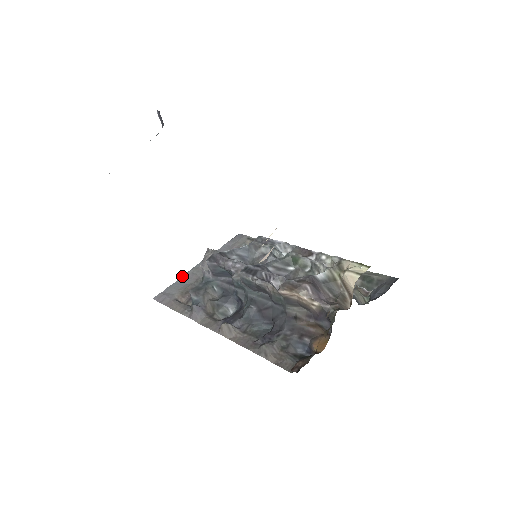
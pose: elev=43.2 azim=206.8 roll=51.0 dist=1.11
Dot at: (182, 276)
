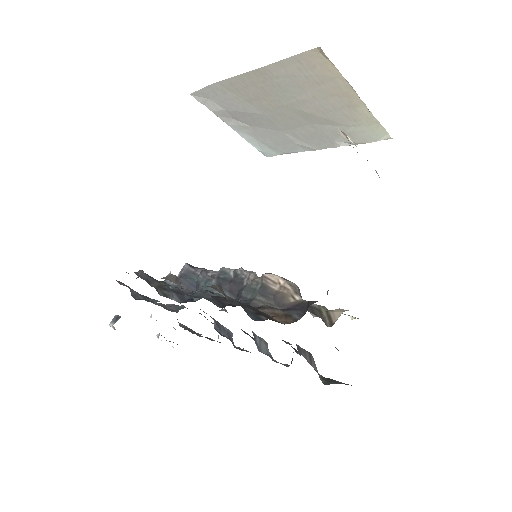
Dot at: occluded
